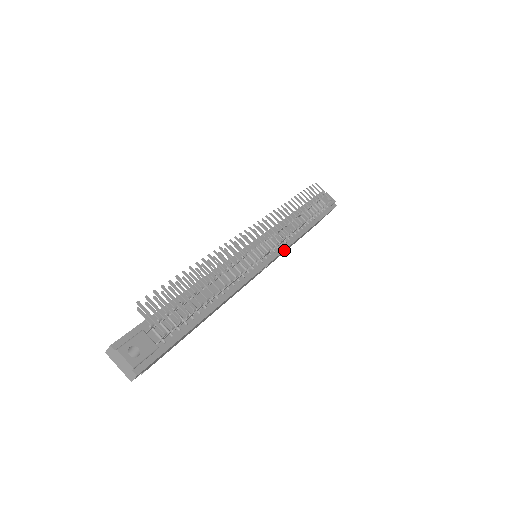
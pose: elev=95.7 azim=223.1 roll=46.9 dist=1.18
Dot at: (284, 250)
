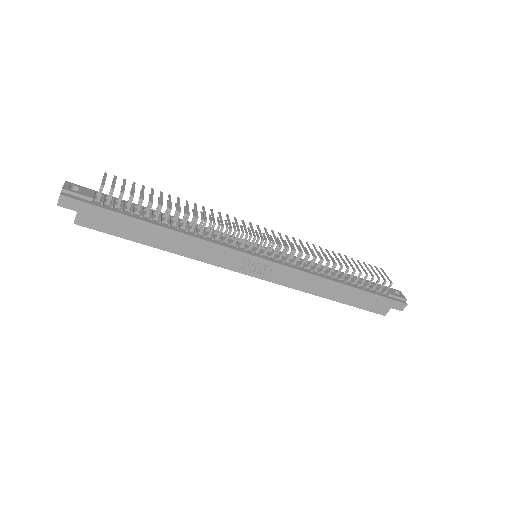
Dot at: (291, 268)
